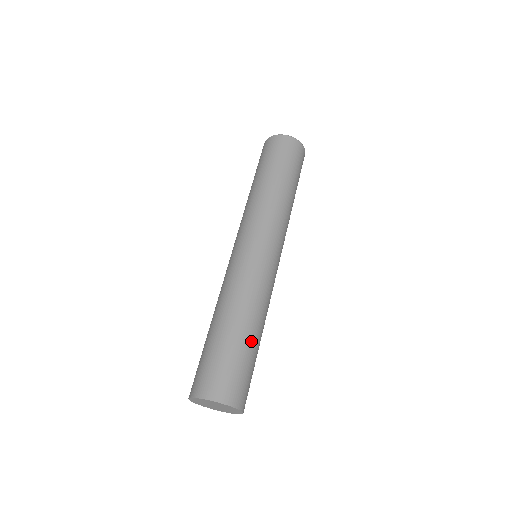
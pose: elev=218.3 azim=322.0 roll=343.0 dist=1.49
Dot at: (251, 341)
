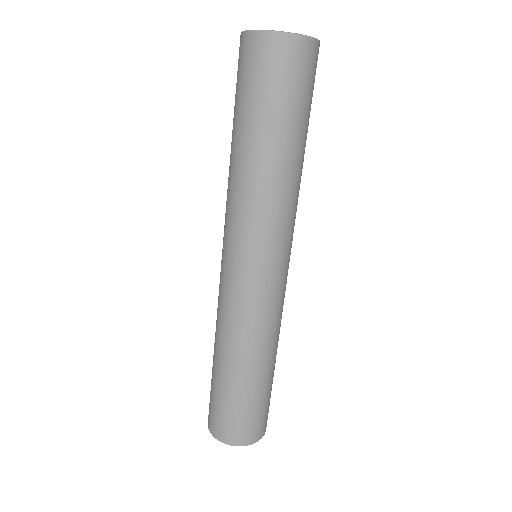
Dot at: (269, 378)
